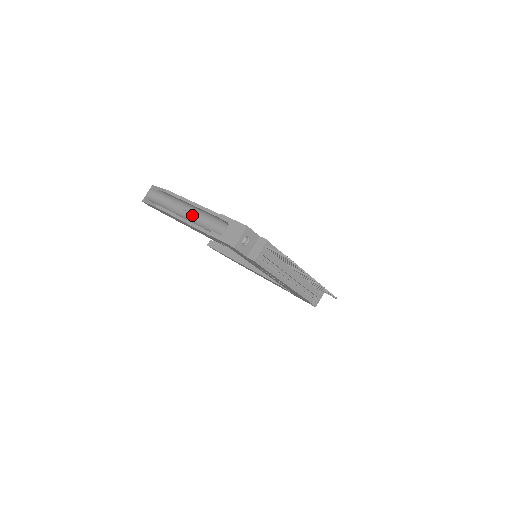
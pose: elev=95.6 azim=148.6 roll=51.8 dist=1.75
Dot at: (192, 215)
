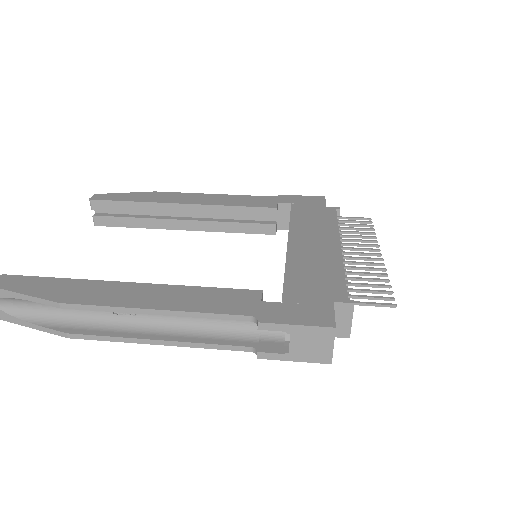
Dot at: occluded
